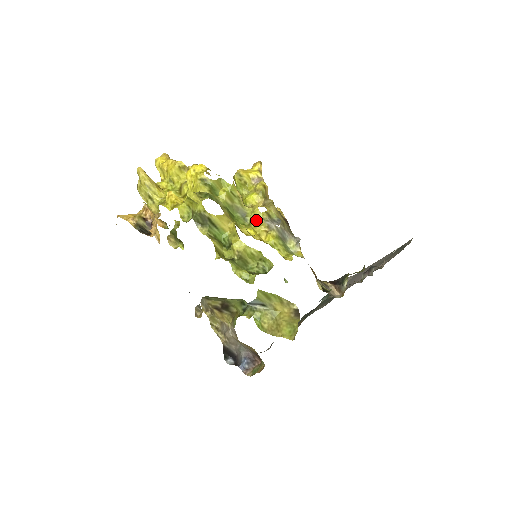
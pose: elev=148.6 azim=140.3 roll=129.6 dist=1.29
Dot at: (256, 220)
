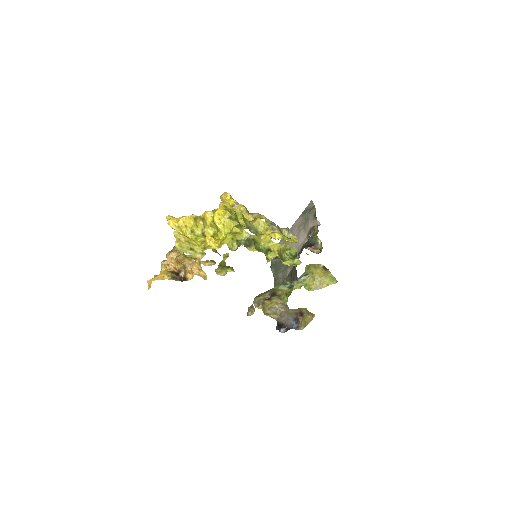
Dot at: (264, 228)
